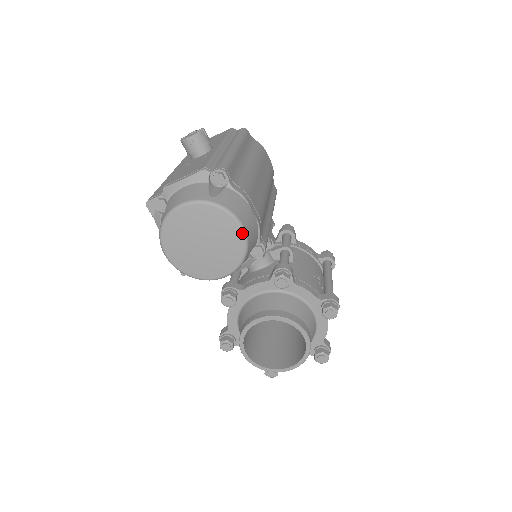
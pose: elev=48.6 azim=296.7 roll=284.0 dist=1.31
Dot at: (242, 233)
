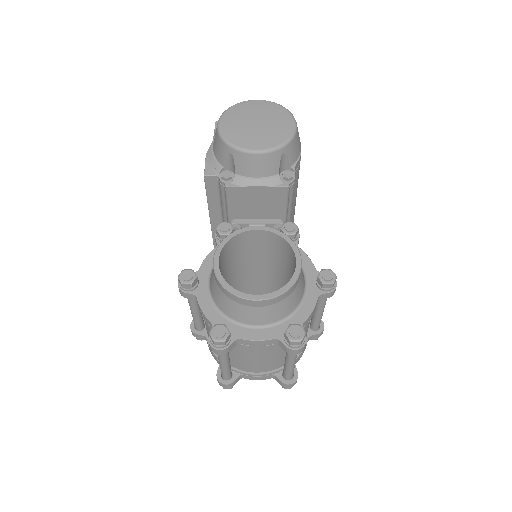
Dot at: (294, 127)
